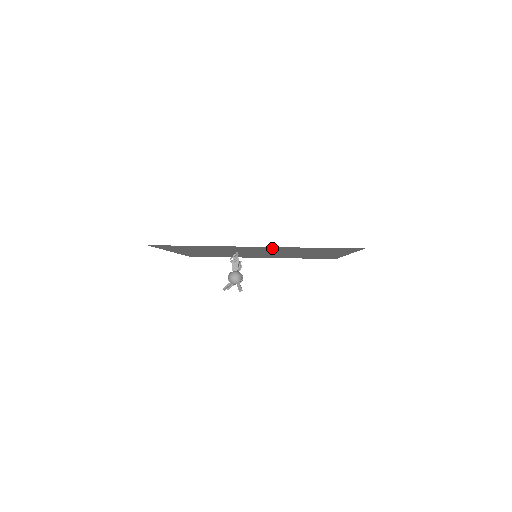
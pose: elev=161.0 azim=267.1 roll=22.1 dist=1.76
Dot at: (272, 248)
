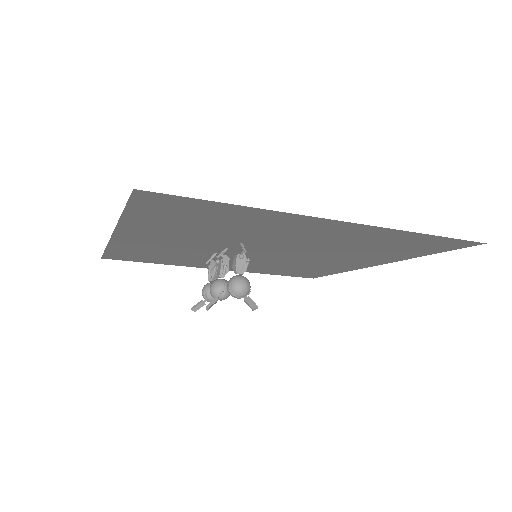
Dot at: (346, 231)
